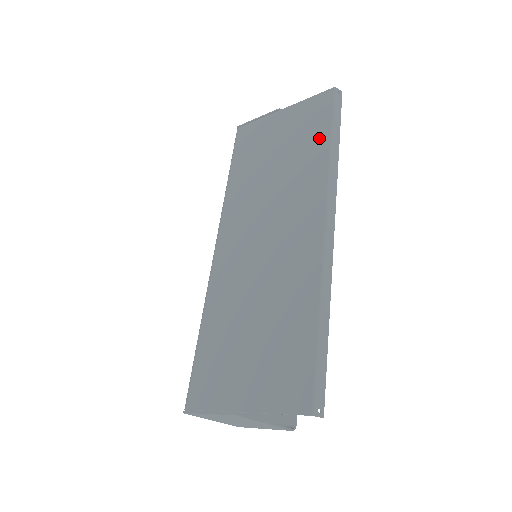
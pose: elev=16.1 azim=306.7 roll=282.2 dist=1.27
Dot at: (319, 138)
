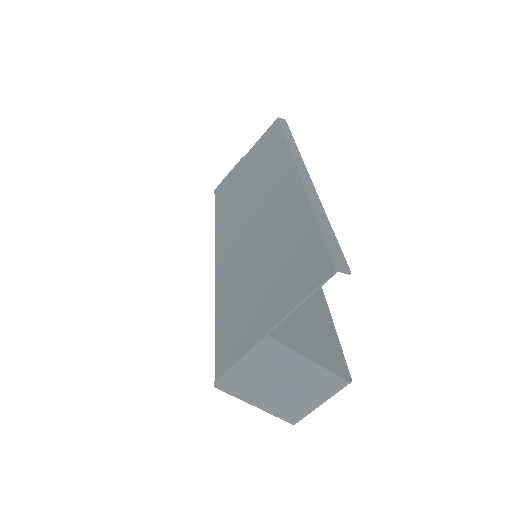
Dot at: (276, 143)
